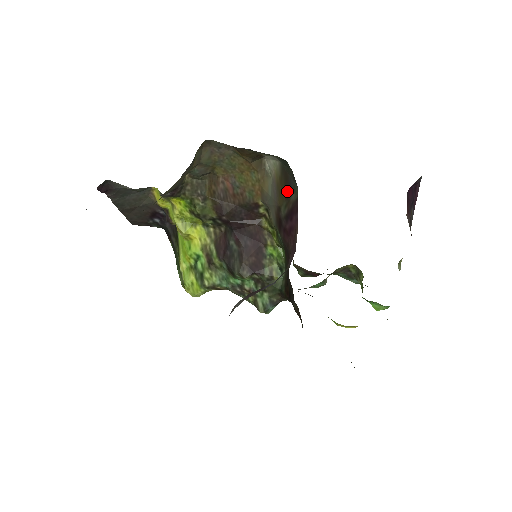
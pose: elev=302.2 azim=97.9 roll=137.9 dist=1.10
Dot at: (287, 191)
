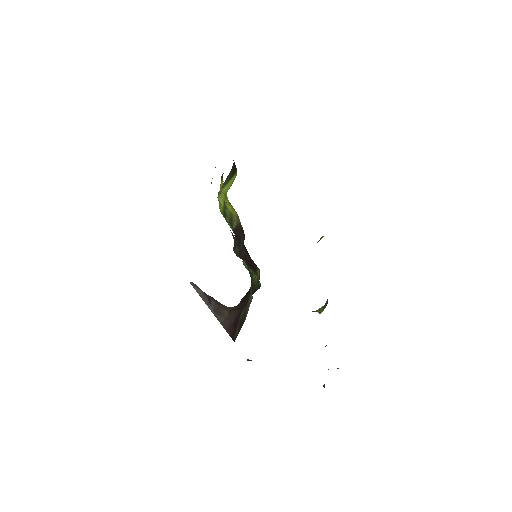
Dot at: (241, 324)
